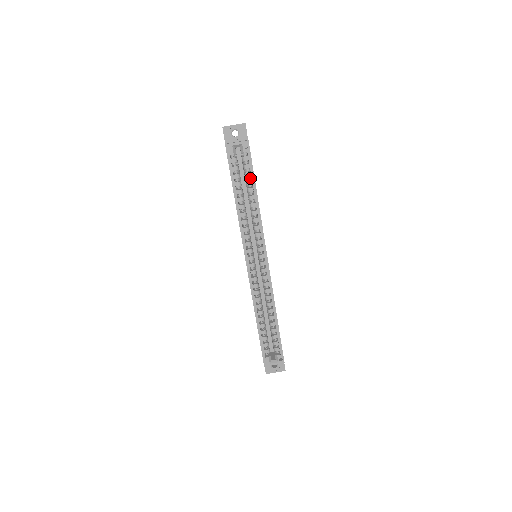
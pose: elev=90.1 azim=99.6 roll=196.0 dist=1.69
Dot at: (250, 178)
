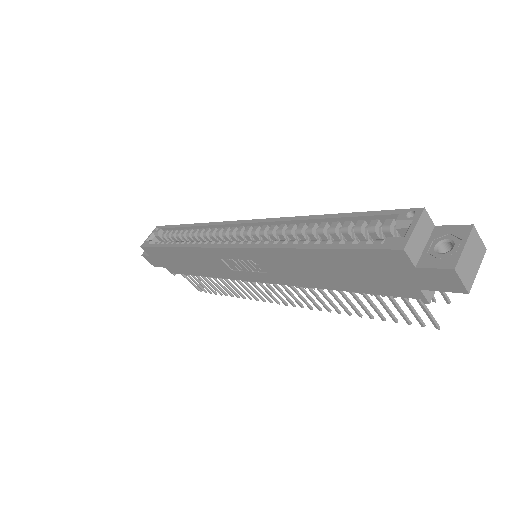
Dot at: occluded
